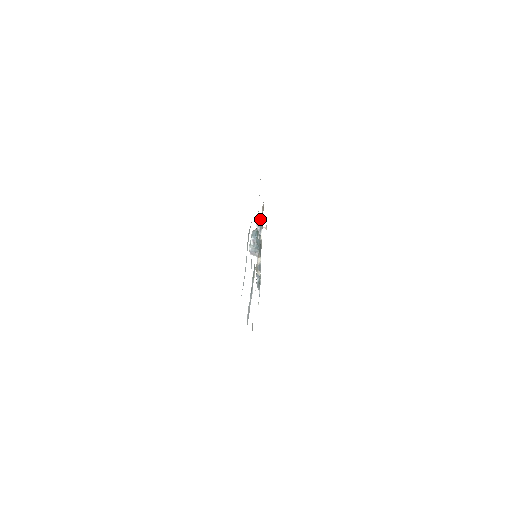
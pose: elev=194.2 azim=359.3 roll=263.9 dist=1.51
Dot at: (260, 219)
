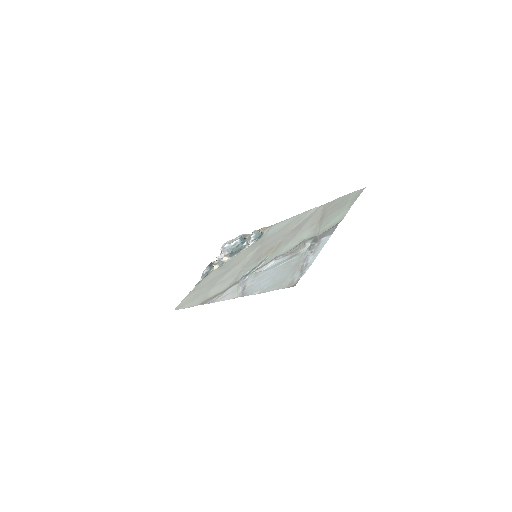
Dot at: (258, 234)
